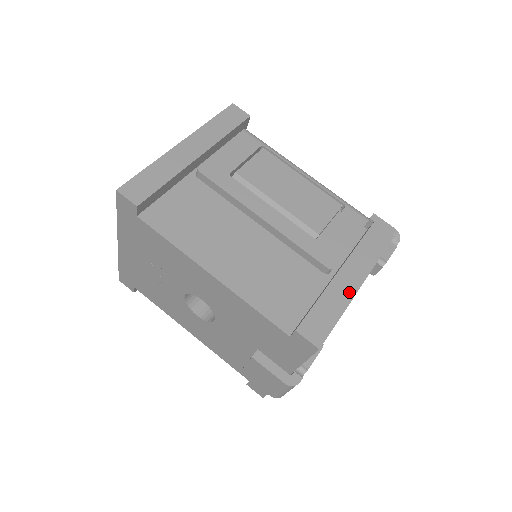
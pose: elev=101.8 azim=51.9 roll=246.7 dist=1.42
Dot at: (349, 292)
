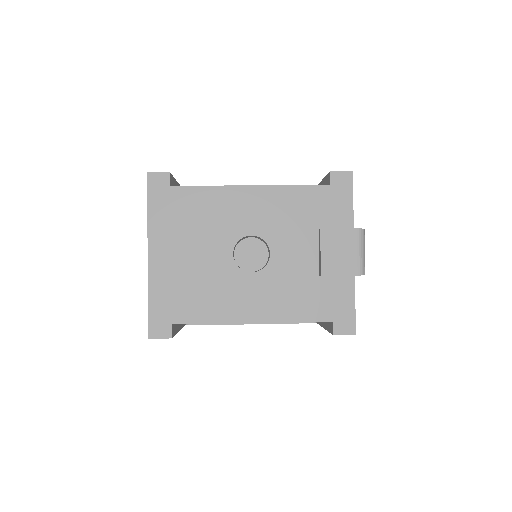
Dot at: occluded
